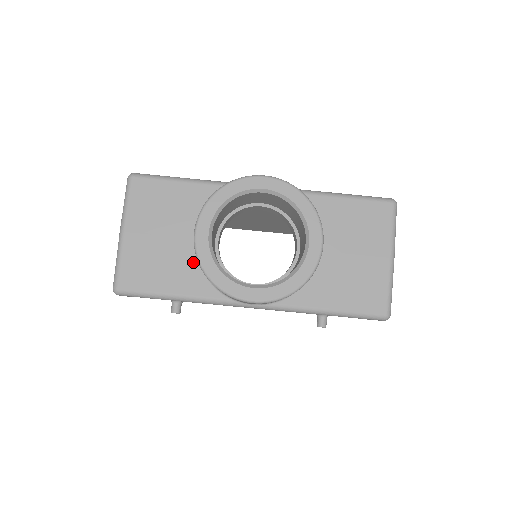
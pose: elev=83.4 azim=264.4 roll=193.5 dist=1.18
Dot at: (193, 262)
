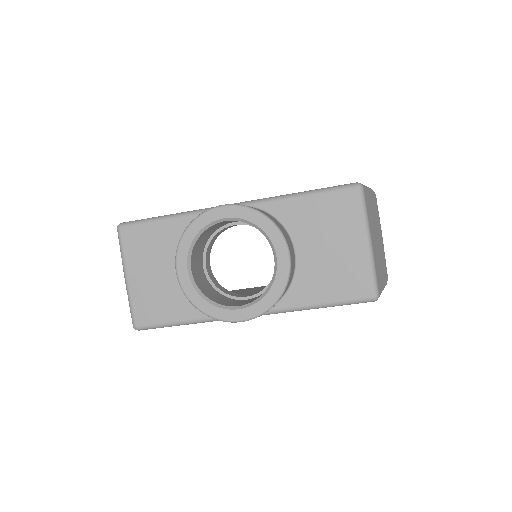
Dot at: occluded
